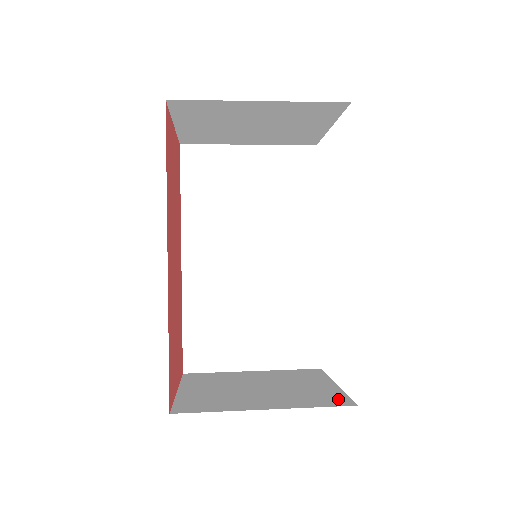
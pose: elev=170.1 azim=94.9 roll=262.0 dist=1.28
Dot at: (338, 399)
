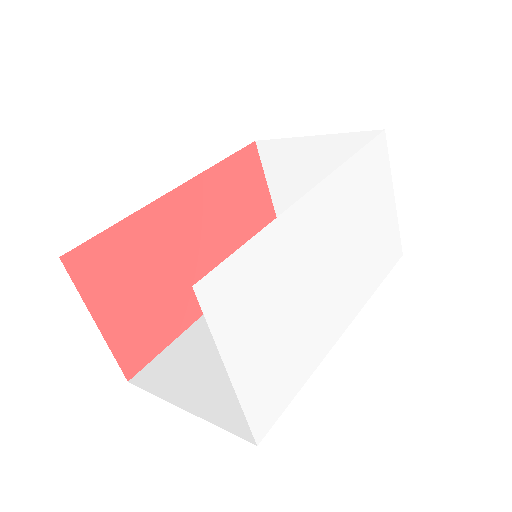
Dot at: occluded
